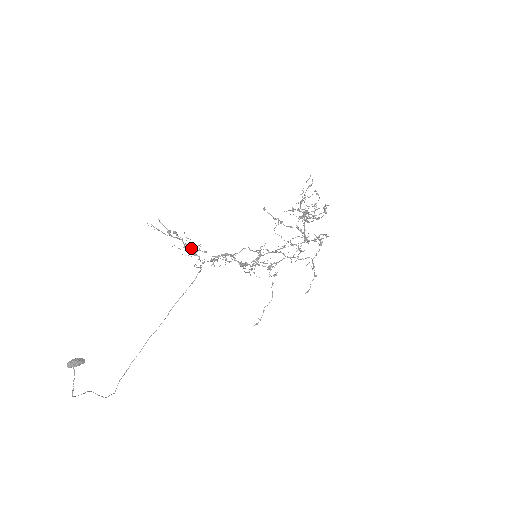
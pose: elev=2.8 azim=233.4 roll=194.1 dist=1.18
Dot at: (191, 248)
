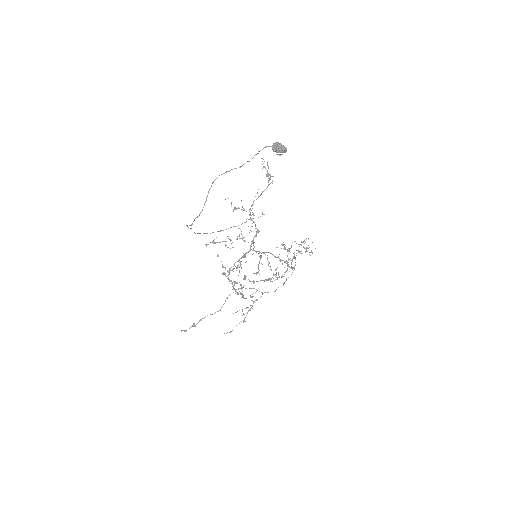
Dot at: (238, 208)
